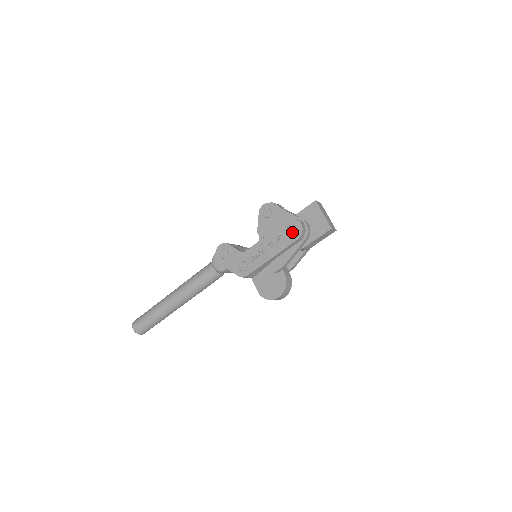
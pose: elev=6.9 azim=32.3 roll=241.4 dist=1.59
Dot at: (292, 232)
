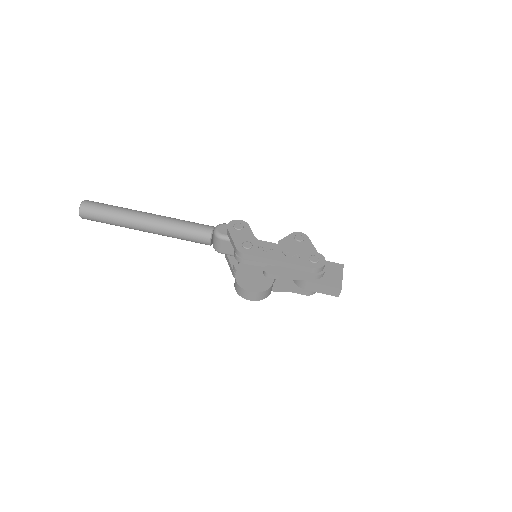
Dot at: (314, 260)
